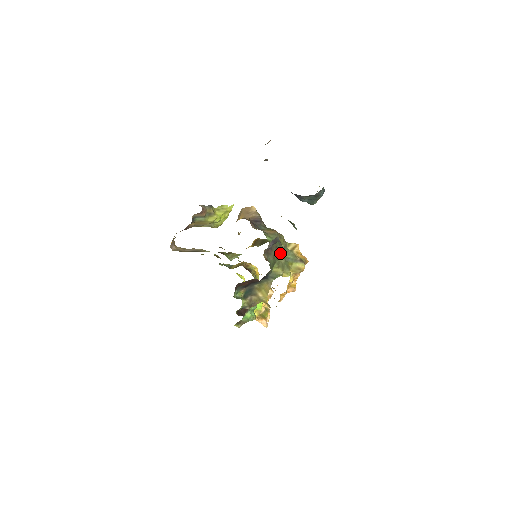
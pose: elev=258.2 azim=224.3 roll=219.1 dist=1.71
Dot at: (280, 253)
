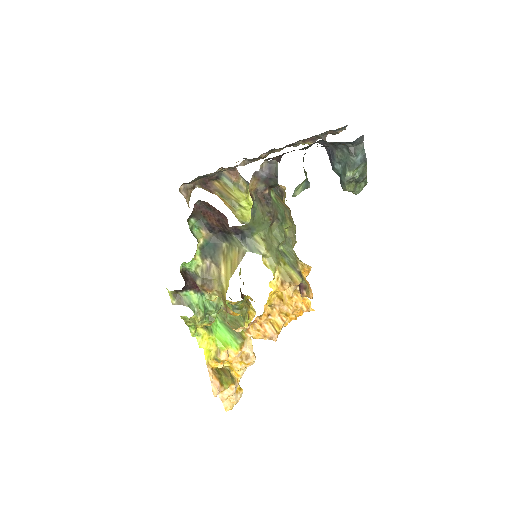
Dot at: (277, 230)
